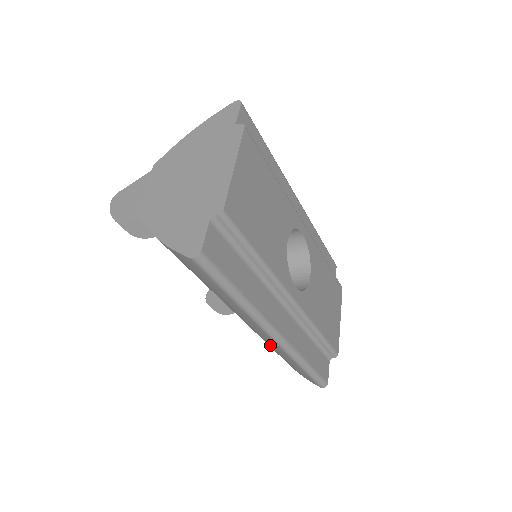
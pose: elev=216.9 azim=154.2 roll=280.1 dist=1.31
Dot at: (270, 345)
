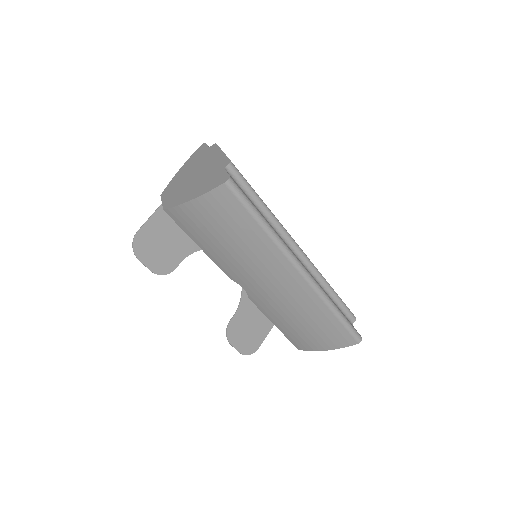
Dot at: (301, 306)
